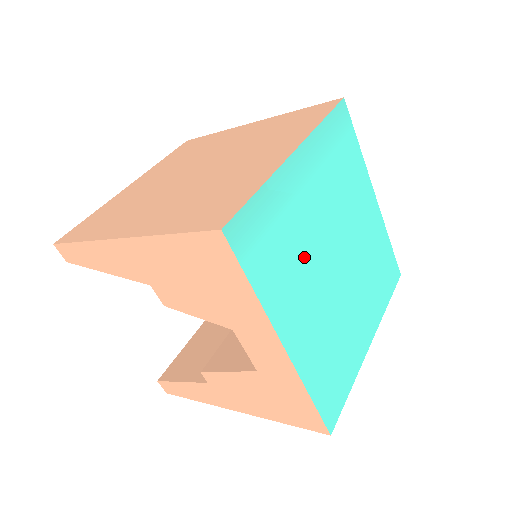
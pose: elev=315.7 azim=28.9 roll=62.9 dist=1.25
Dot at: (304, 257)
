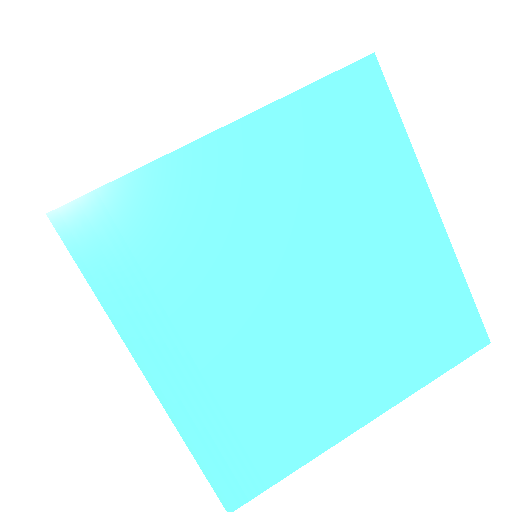
Dot at: (281, 372)
